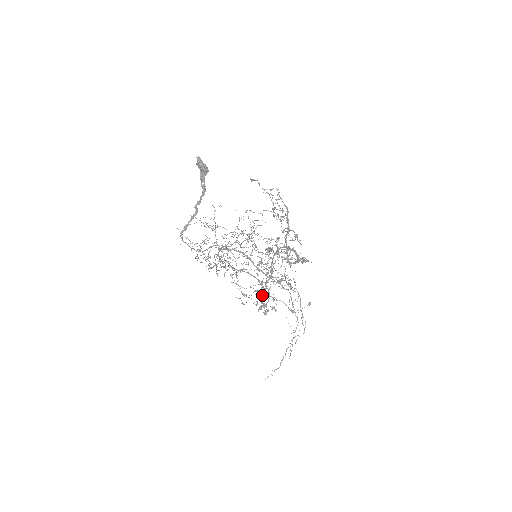
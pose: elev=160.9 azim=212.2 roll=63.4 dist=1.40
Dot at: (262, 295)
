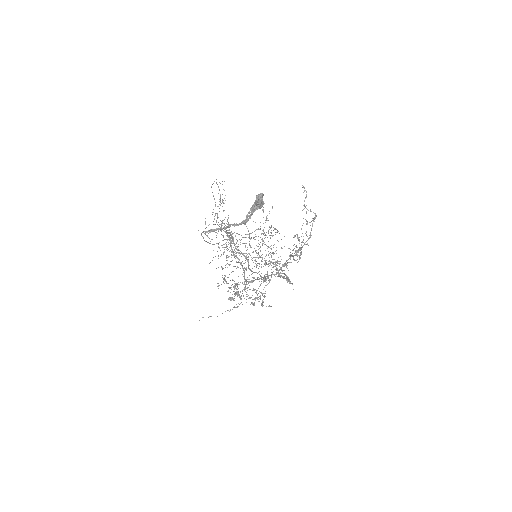
Dot at: occluded
